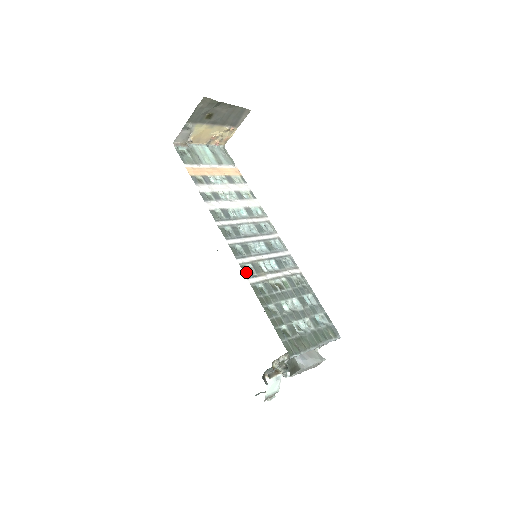
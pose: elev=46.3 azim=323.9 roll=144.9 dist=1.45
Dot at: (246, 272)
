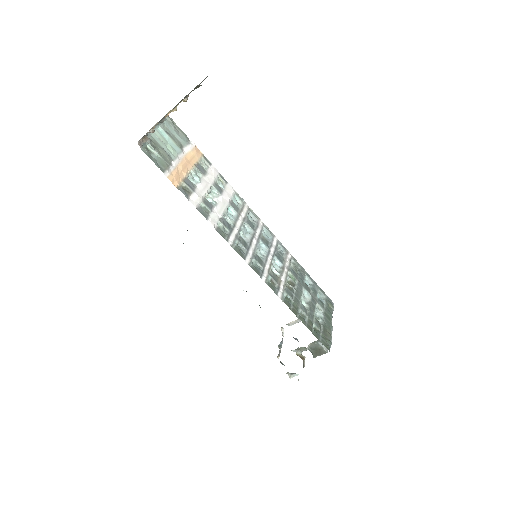
Dot at: (273, 288)
